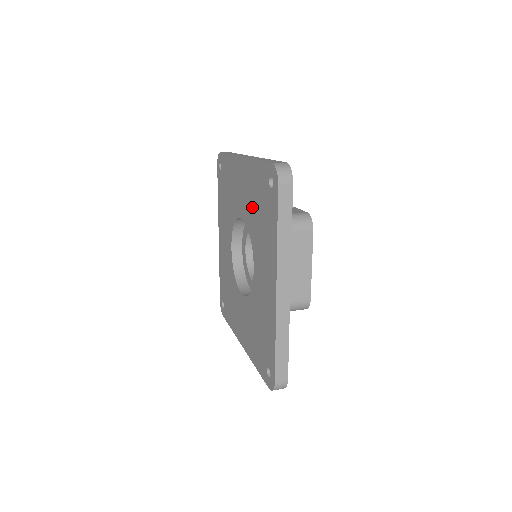
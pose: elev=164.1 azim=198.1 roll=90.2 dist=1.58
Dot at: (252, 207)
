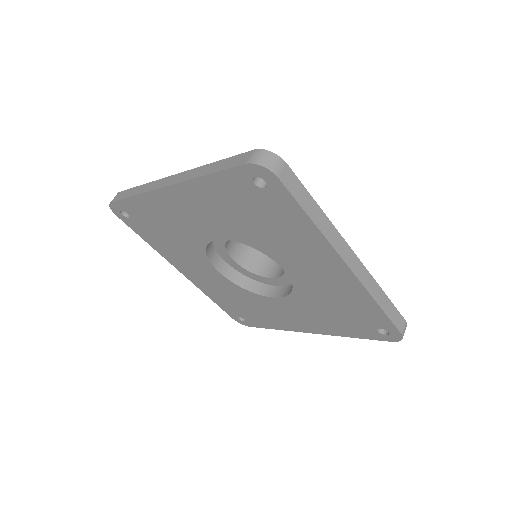
Dot at: (234, 221)
